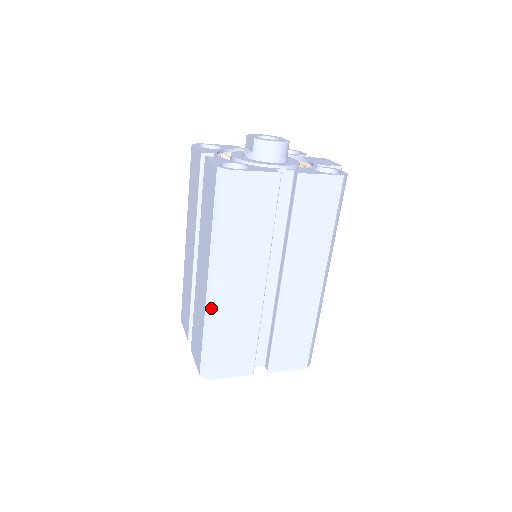
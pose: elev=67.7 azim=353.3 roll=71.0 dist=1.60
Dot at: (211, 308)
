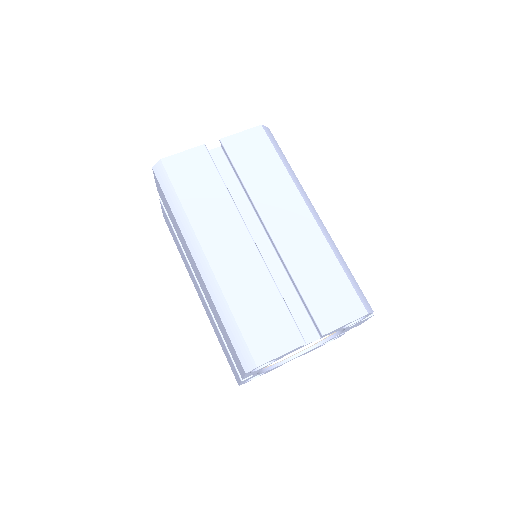
Dot at: (211, 285)
